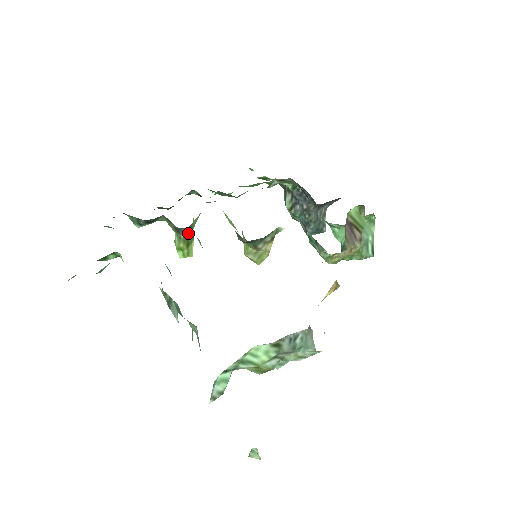
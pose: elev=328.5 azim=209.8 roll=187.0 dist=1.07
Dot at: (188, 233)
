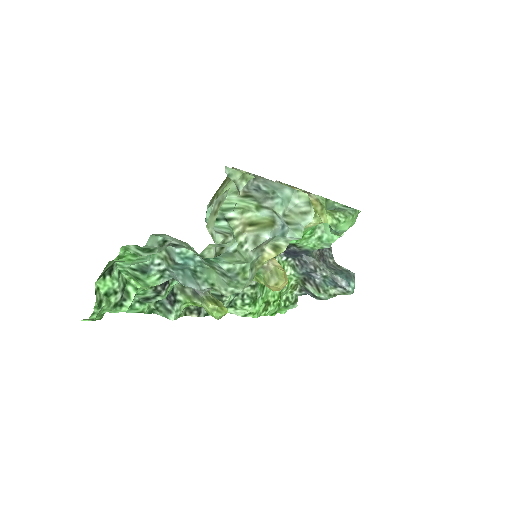
Dot at: (206, 292)
